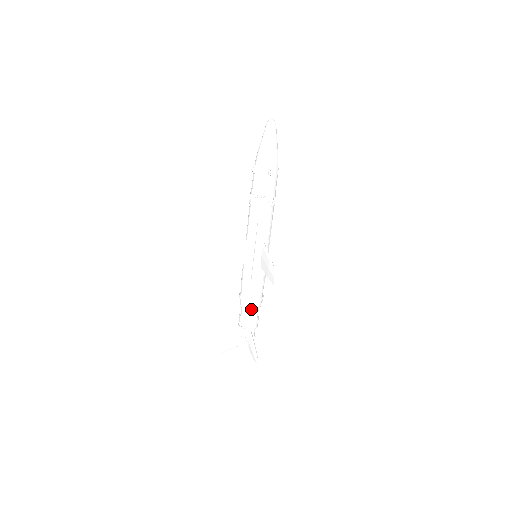
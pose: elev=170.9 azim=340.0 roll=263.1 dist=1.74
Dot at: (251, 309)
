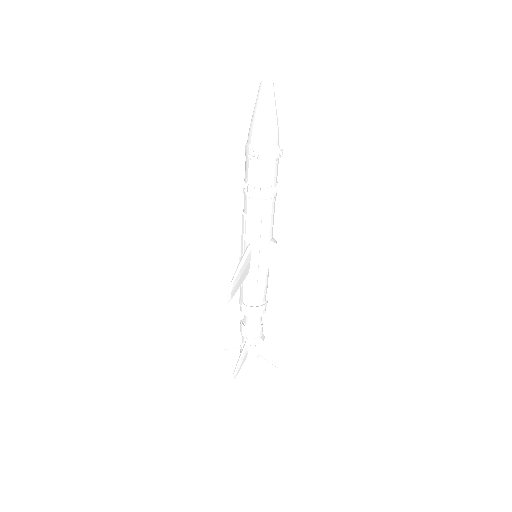
Dot at: occluded
